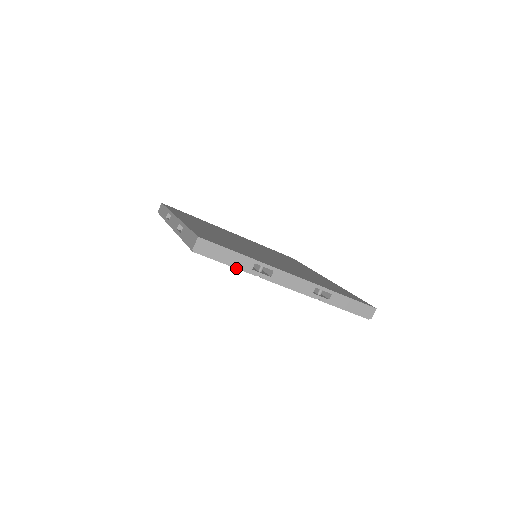
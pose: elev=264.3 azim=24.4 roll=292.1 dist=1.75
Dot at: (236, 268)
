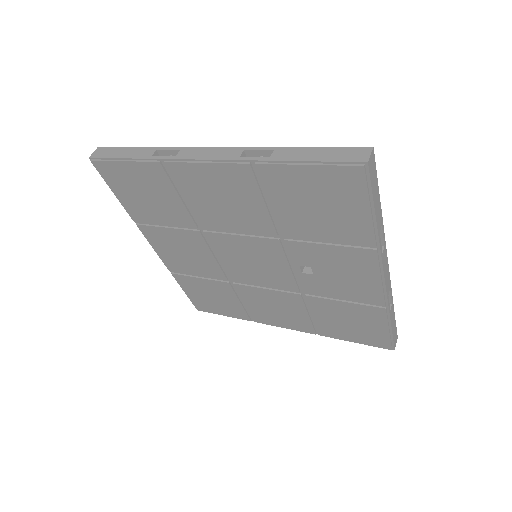
Dot at: (372, 221)
